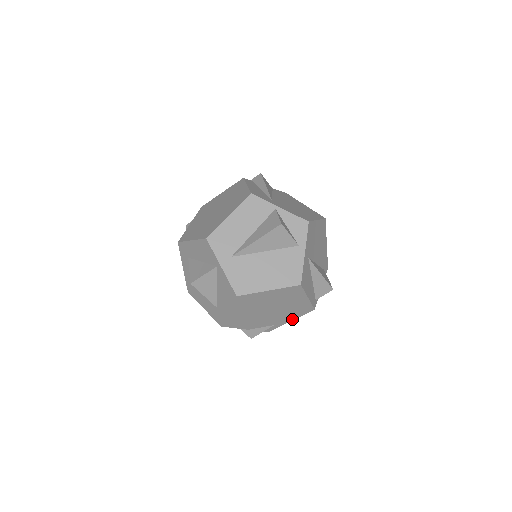
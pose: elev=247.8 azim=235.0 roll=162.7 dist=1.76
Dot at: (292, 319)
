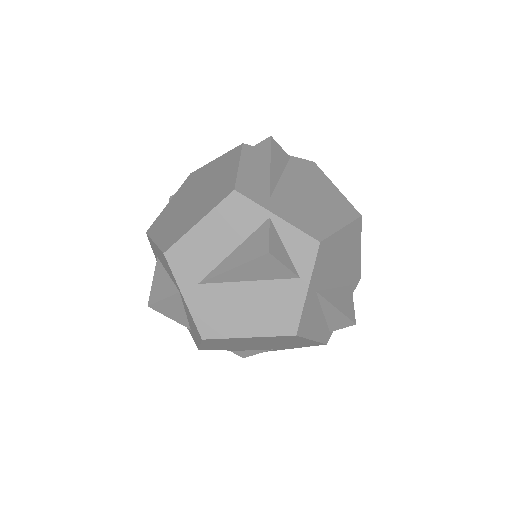
Dot at: (296, 347)
